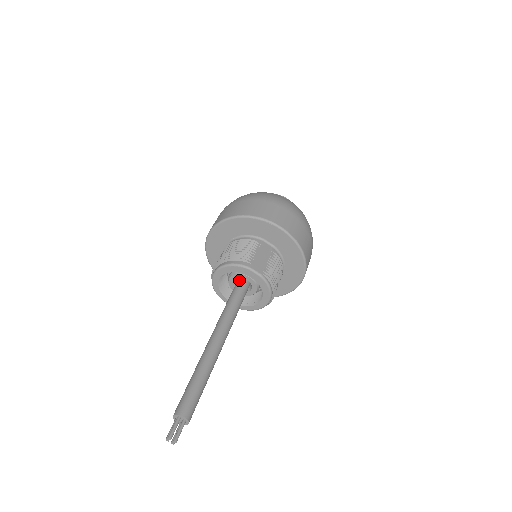
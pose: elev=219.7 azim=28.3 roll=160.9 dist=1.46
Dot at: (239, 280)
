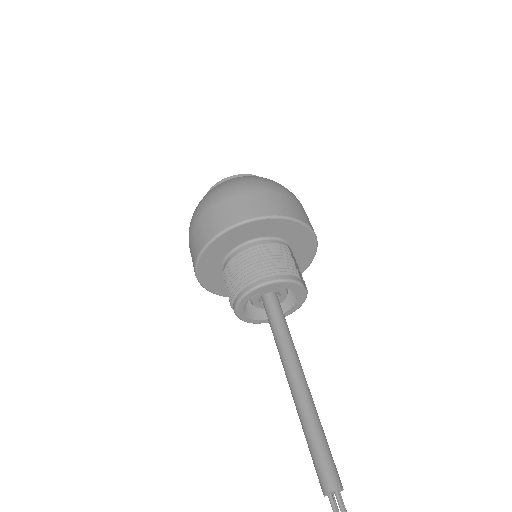
Dot at: (271, 293)
